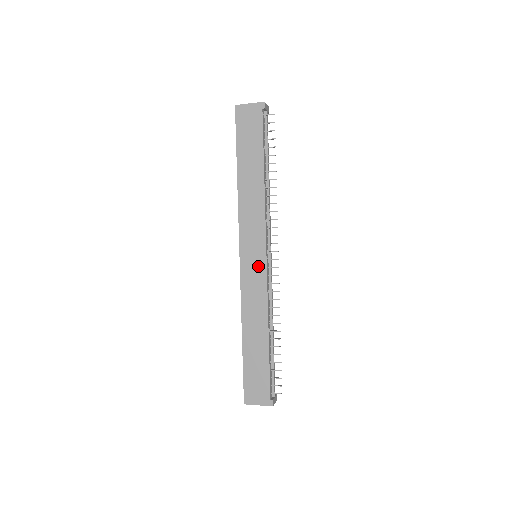
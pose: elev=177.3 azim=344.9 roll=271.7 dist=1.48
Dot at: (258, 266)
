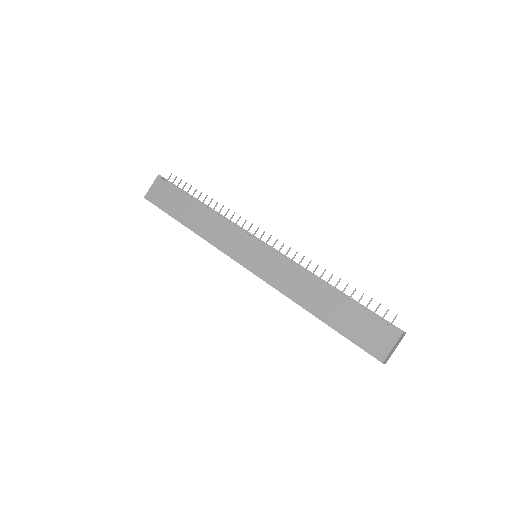
Dot at: (262, 255)
